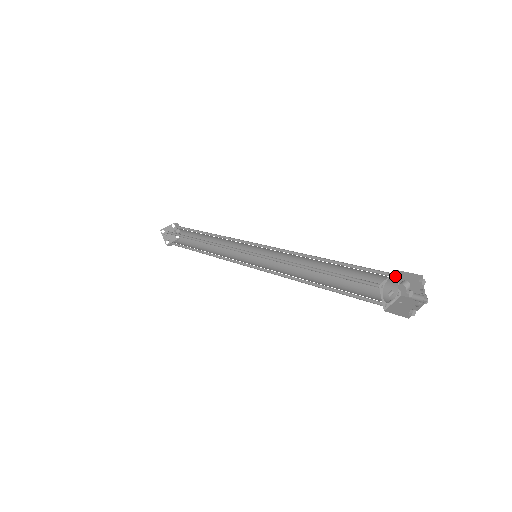
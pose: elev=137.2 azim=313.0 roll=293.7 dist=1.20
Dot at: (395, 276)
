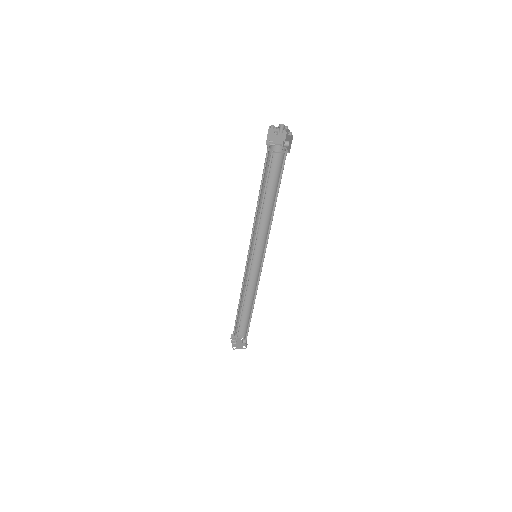
Dot at: (283, 147)
